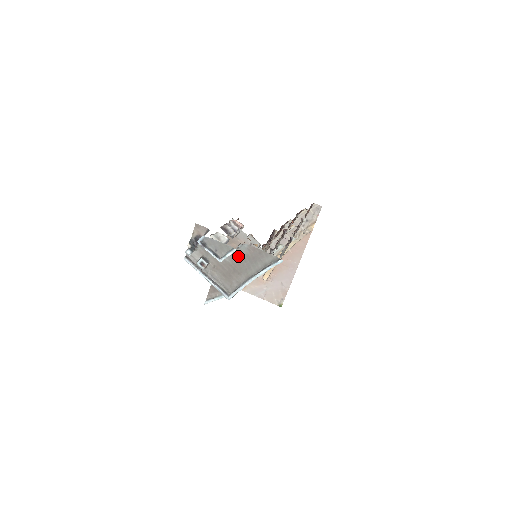
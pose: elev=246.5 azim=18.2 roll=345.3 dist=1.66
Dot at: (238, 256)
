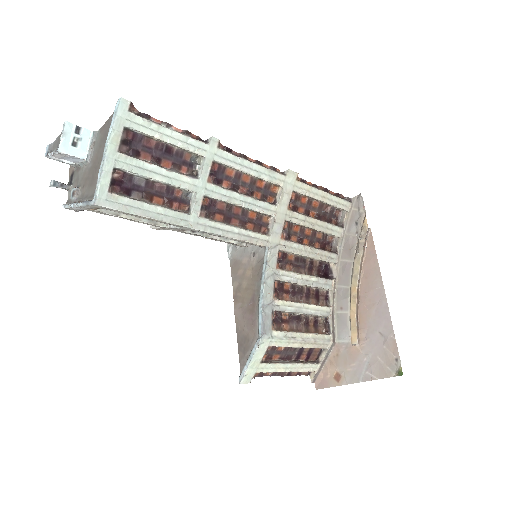
Dot at: (96, 150)
